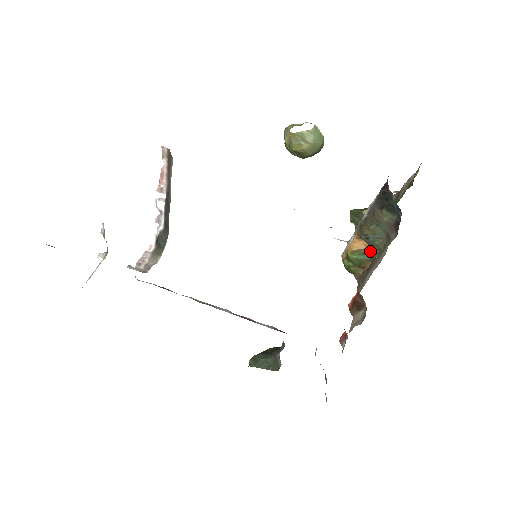
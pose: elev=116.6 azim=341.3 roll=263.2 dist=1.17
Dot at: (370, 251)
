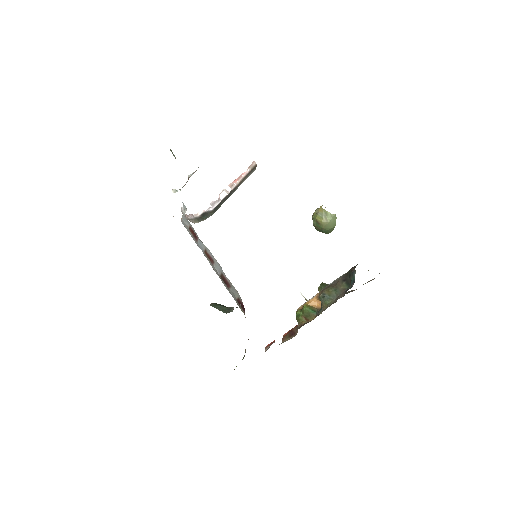
Dot at: (319, 310)
